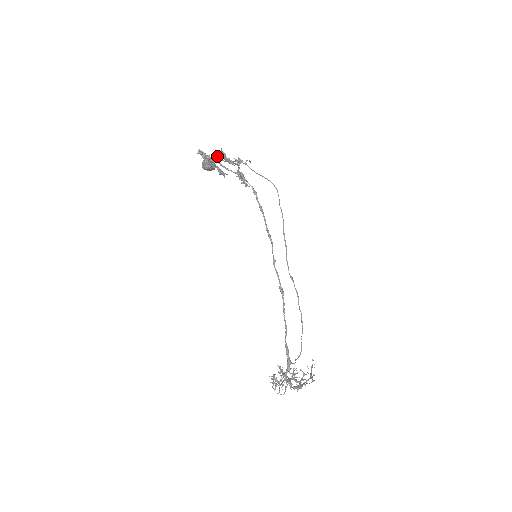
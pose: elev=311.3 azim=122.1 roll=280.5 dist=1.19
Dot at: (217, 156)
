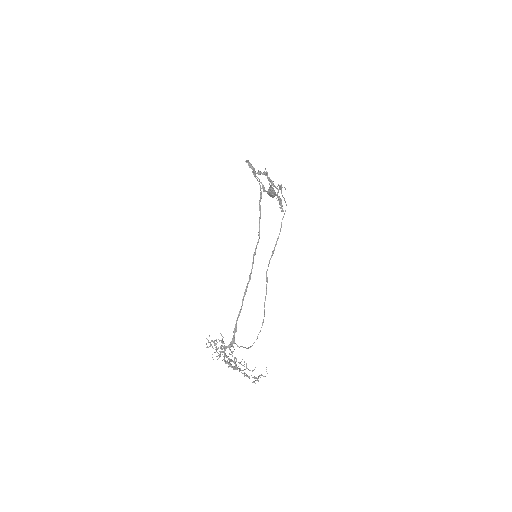
Dot at: occluded
